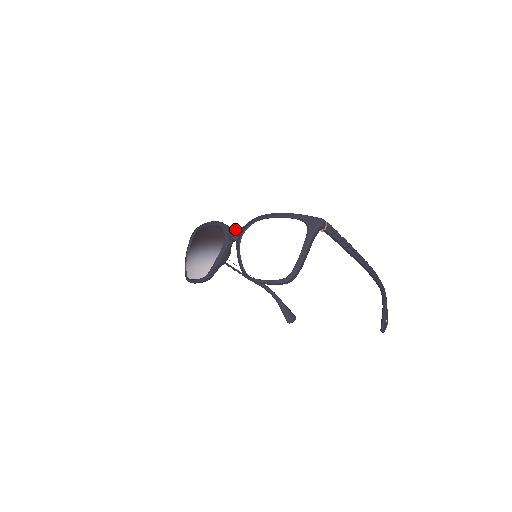
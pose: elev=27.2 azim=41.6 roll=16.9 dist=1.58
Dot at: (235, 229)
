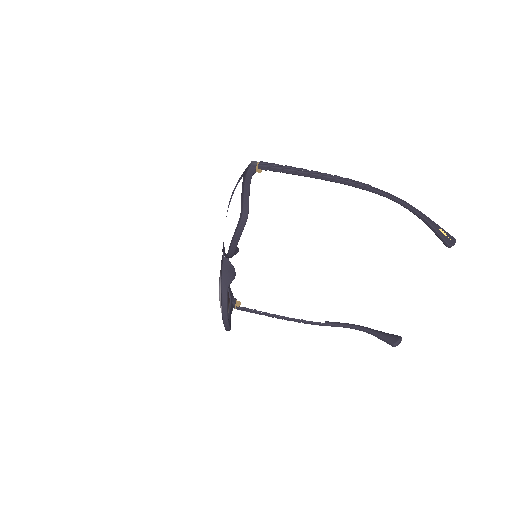
Dot at: (223, 244)
